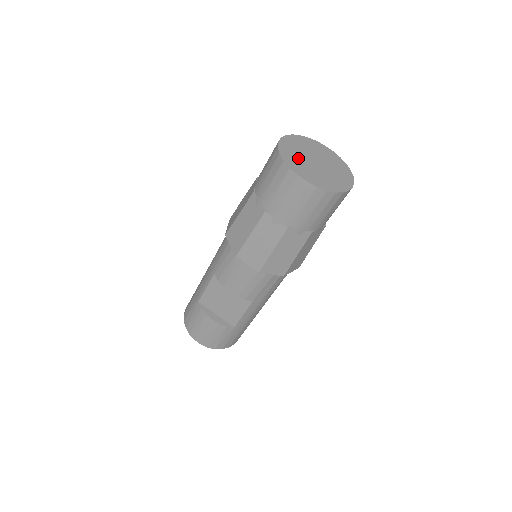
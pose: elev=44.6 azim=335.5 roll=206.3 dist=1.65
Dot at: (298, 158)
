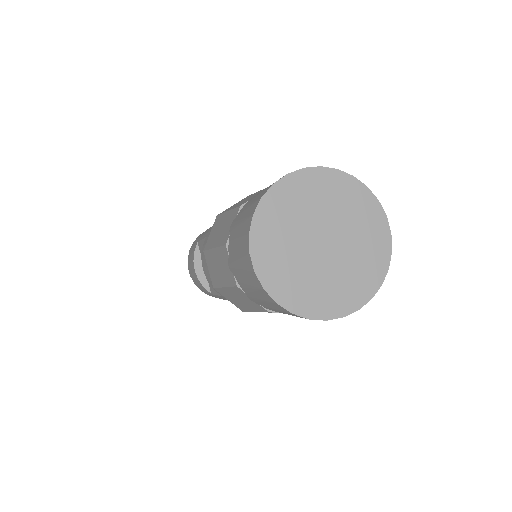
Dot at: (291, 221)
